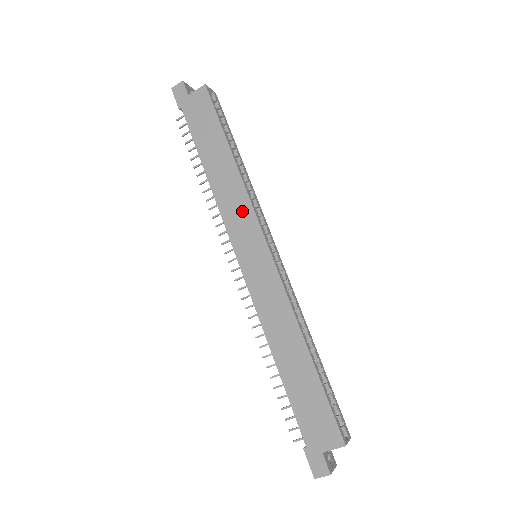
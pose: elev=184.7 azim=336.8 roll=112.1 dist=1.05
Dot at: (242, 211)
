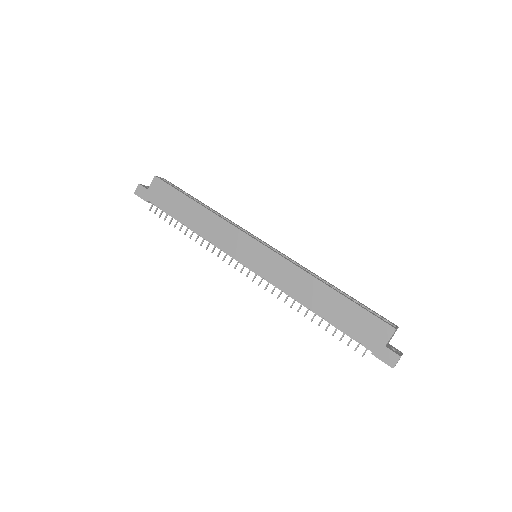
Dot at: (228, 233)
